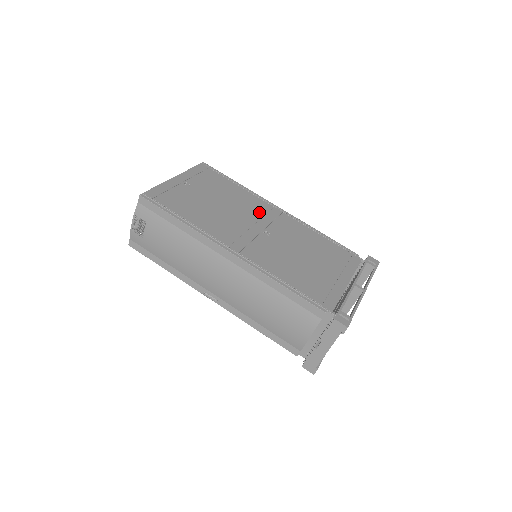
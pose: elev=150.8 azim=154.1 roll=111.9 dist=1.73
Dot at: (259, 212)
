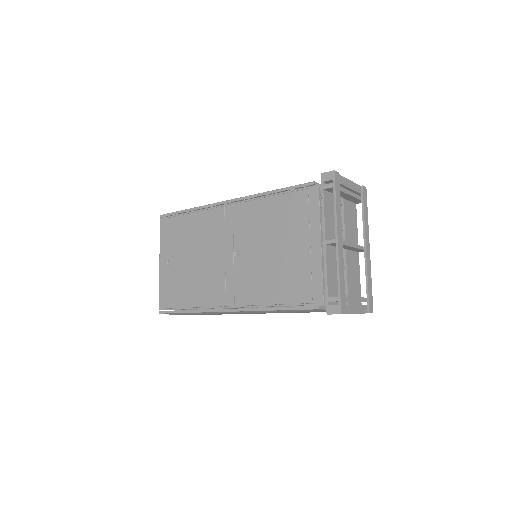
Dot at: (220, 231)
